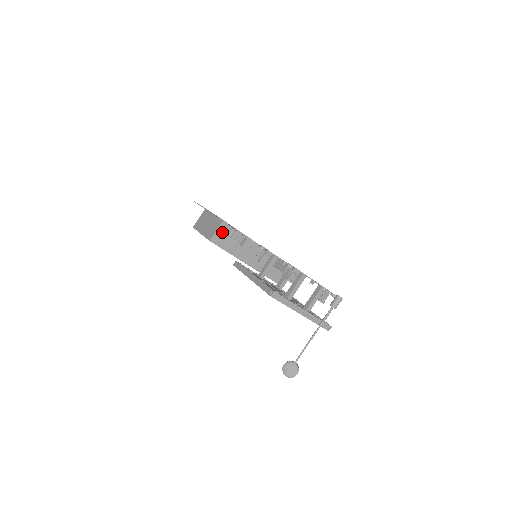
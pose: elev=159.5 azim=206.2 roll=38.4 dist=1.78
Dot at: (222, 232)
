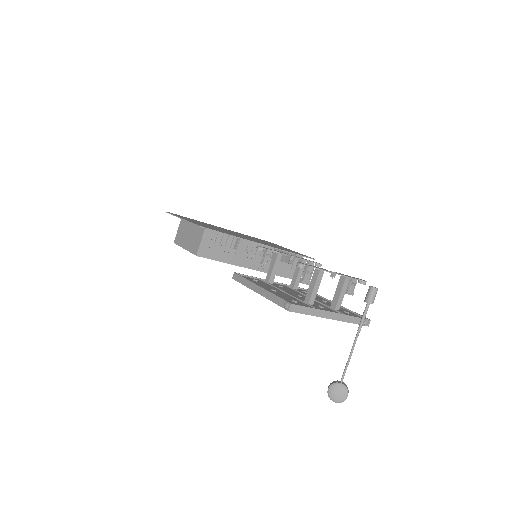
Dot at: (208, 241)
